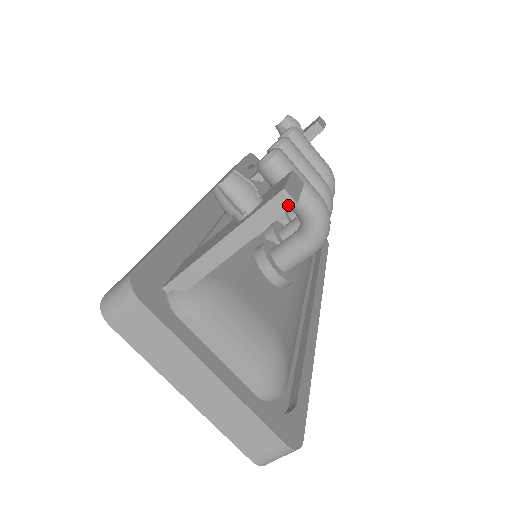
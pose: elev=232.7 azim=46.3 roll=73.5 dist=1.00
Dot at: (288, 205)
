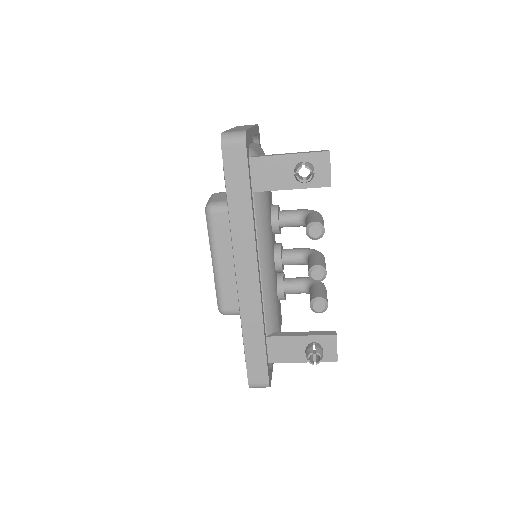
Dot at: occluded
